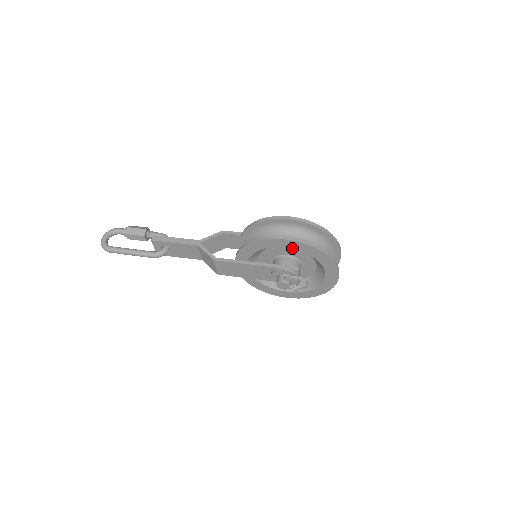
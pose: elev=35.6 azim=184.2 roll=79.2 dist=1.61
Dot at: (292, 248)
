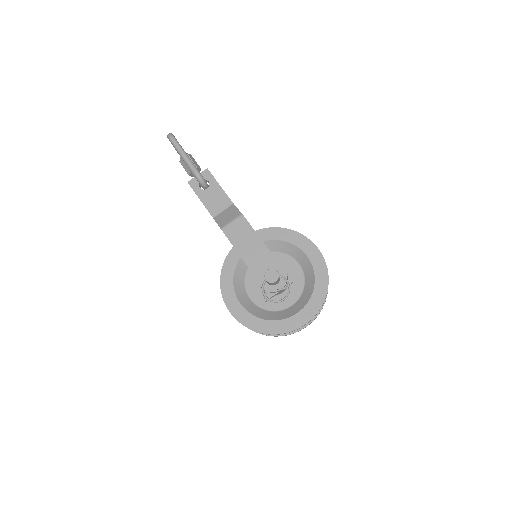
Dot at: (311, 260)
